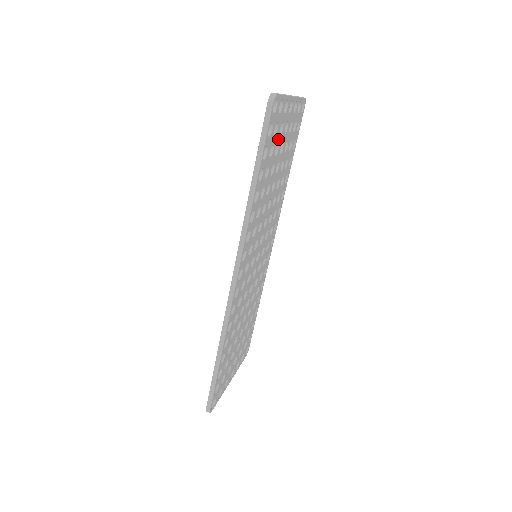
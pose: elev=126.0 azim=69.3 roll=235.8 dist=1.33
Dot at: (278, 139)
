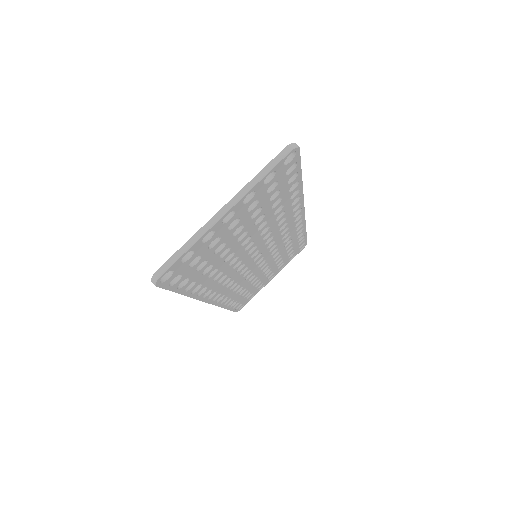
Dot at: (214, 248)
